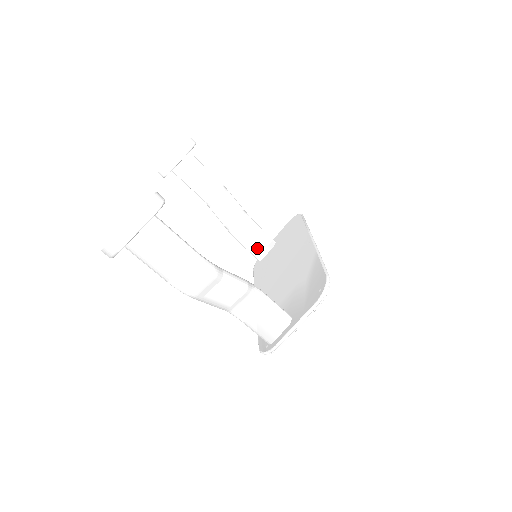
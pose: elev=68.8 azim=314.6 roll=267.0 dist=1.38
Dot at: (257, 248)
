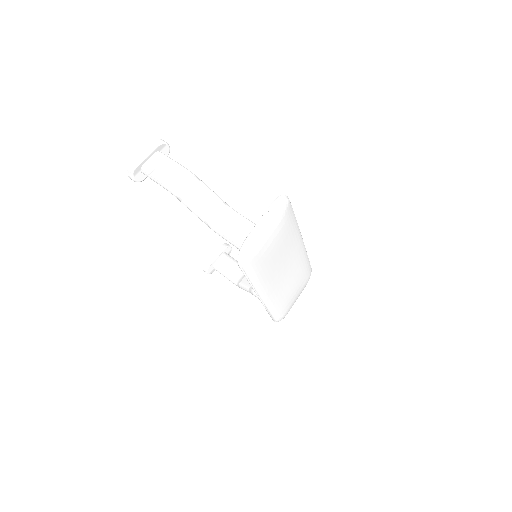
Dot at: occluded
